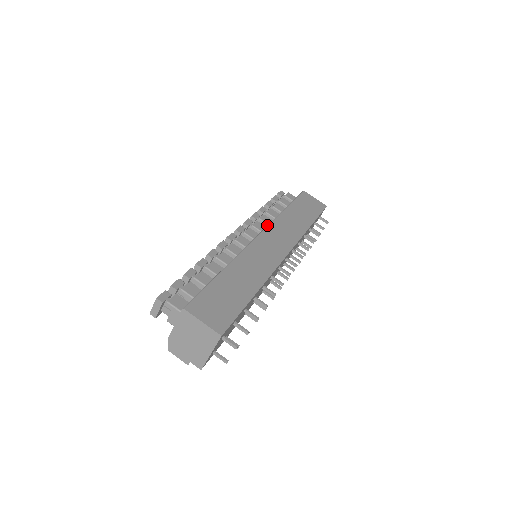
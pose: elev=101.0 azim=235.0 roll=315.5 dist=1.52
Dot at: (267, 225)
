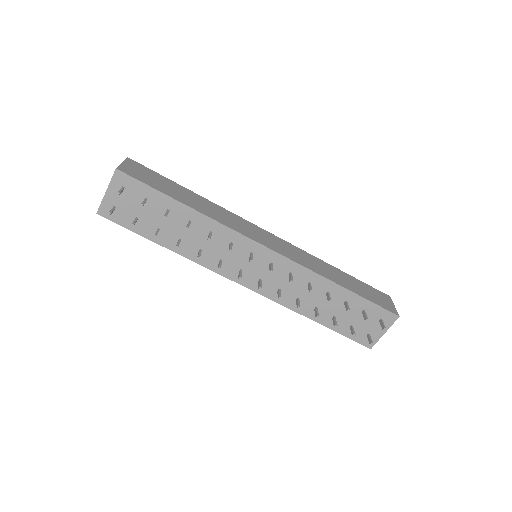
Dot at: occluded
